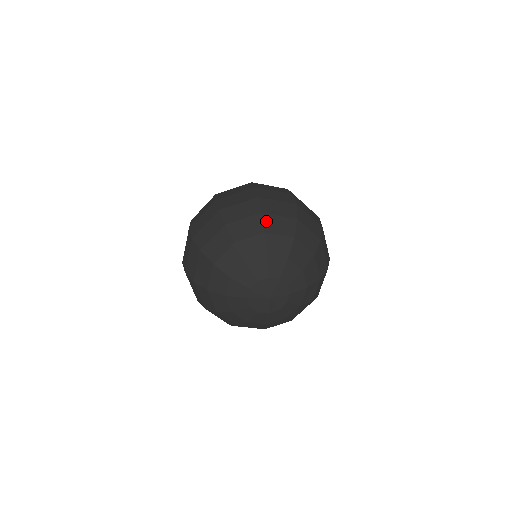
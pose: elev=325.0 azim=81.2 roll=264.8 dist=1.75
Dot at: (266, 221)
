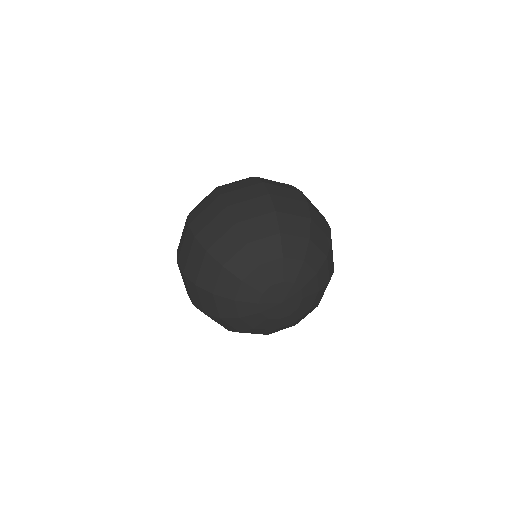
Dot at: (244, 230)
